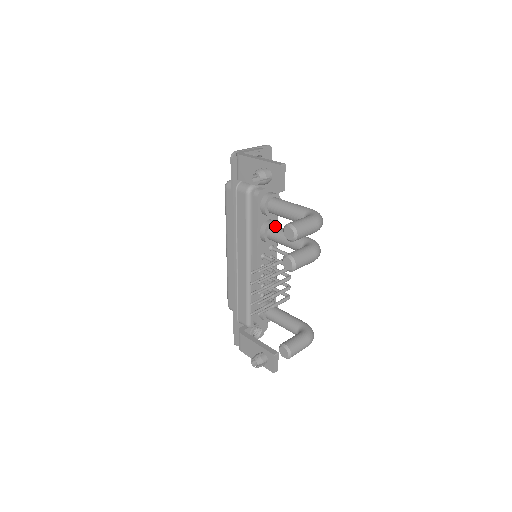
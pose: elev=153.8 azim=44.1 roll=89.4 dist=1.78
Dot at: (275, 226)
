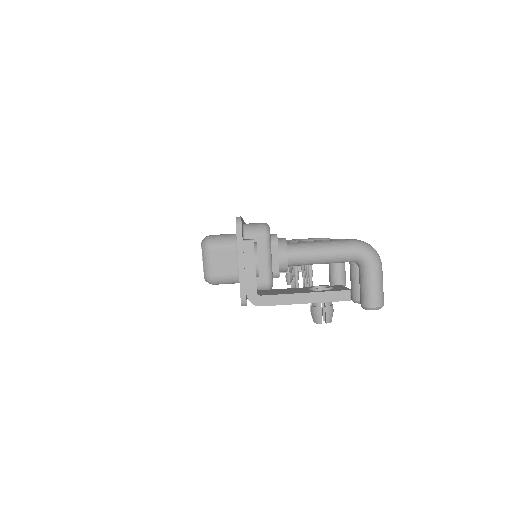
Dot at: occluded
